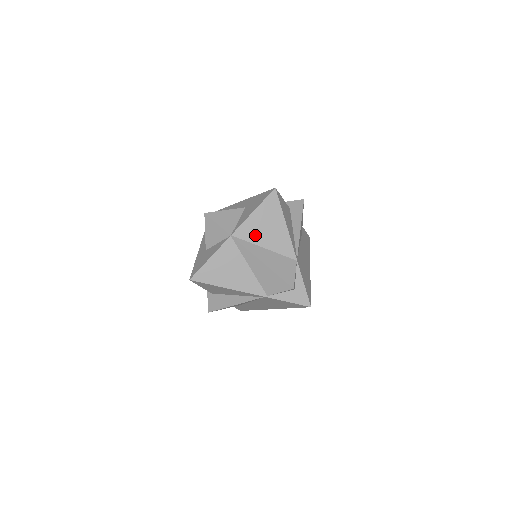
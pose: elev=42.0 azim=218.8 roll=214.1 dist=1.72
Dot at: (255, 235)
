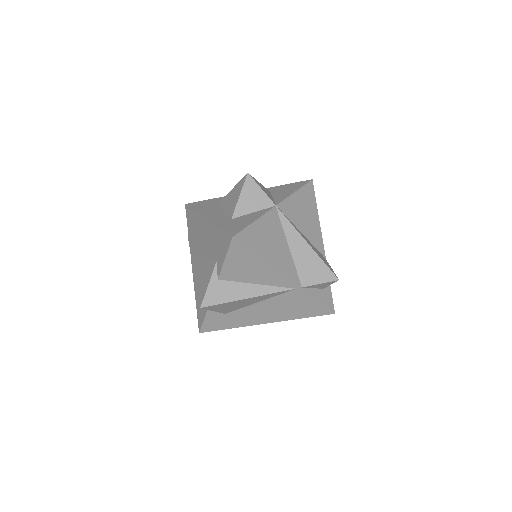
Dot at: (295, 216)
